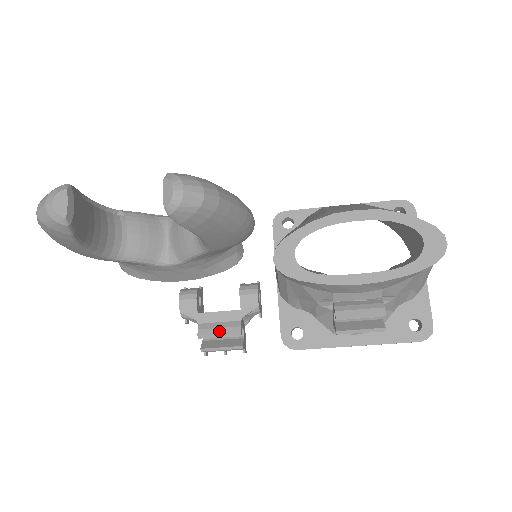
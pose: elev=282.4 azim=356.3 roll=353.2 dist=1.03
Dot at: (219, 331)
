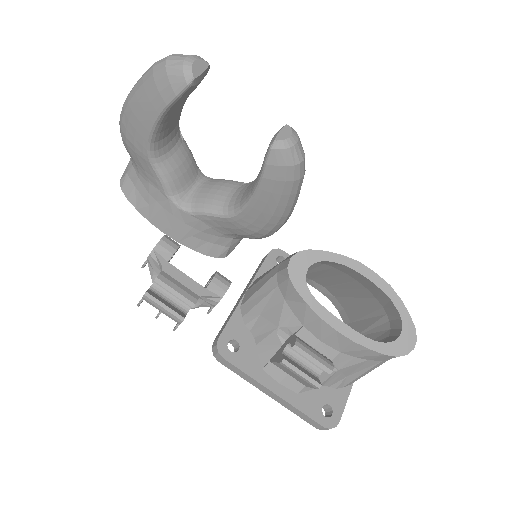
Dot at: (178, 289)
